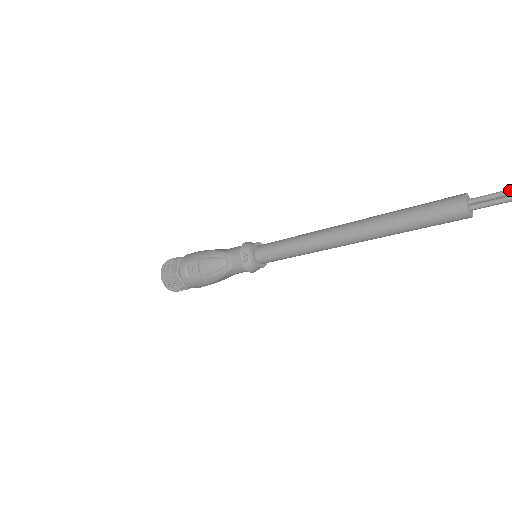
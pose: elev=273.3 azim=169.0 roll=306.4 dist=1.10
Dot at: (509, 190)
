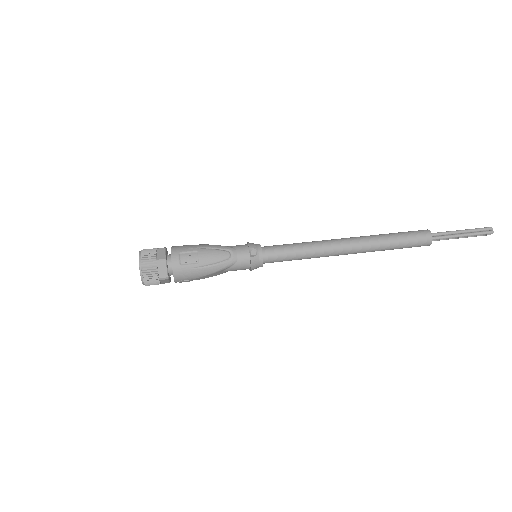
Dot at: (451, 231)
